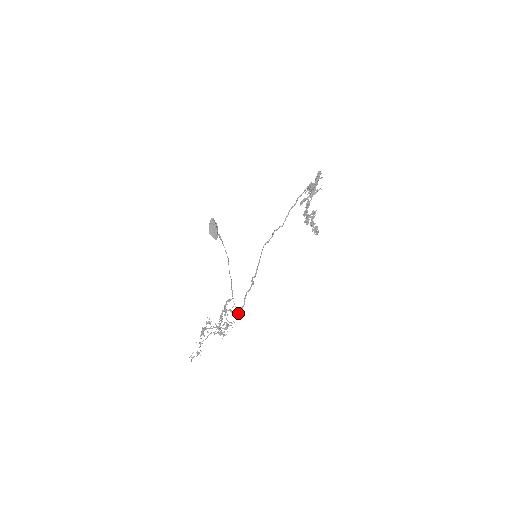
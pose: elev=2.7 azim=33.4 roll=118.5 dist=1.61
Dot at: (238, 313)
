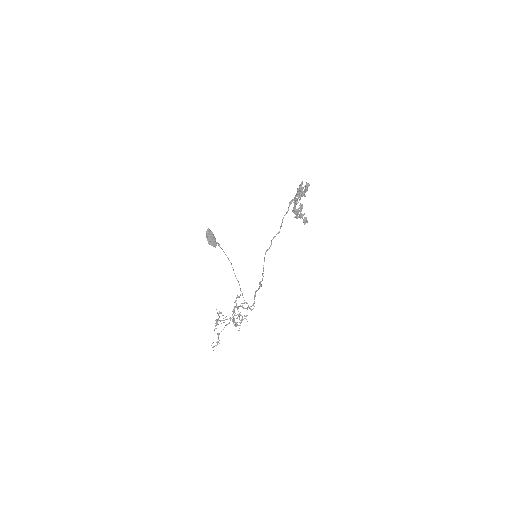
Dot at: (250, 309)
